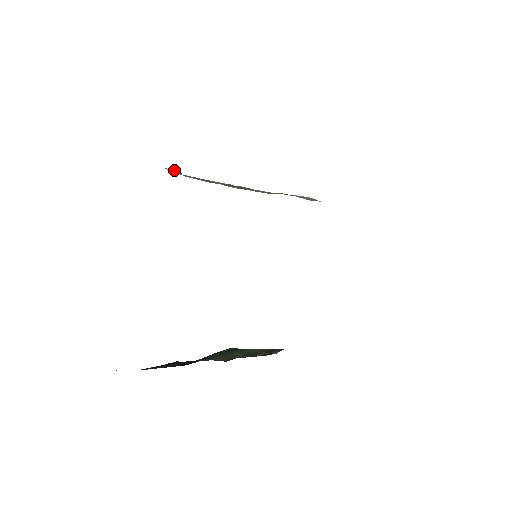
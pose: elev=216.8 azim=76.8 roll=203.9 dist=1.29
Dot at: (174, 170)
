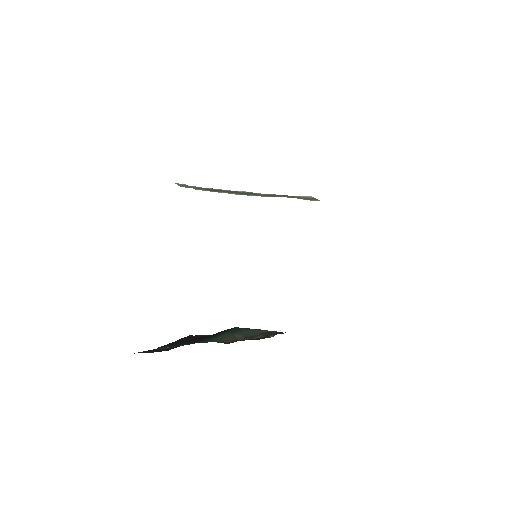
Dot at: (184, 184)
